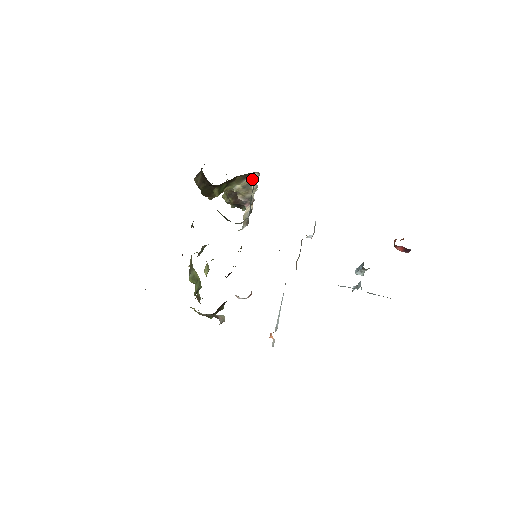
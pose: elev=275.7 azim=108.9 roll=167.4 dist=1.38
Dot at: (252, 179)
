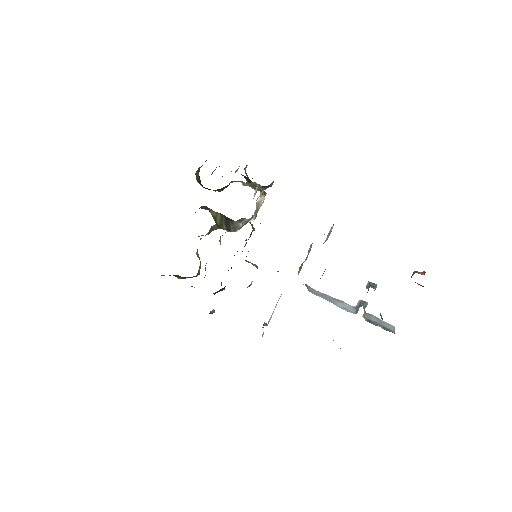
Dot at: occluded
